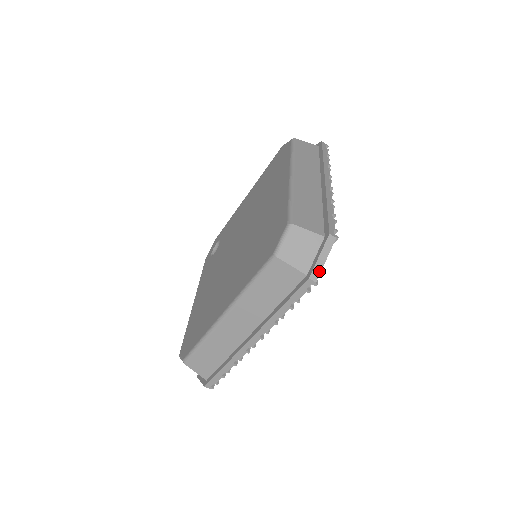
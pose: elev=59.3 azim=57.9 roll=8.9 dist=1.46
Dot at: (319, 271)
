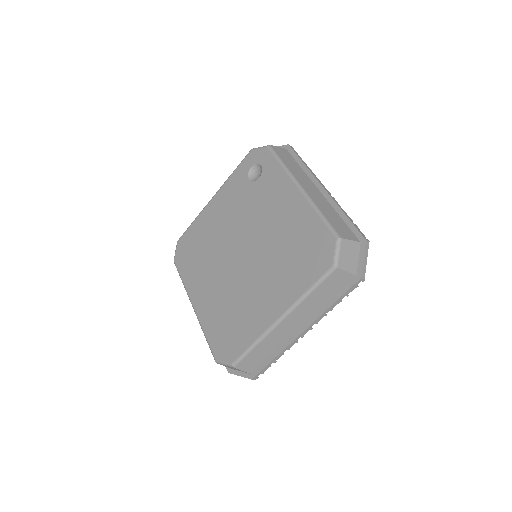
Dot at: occluded
